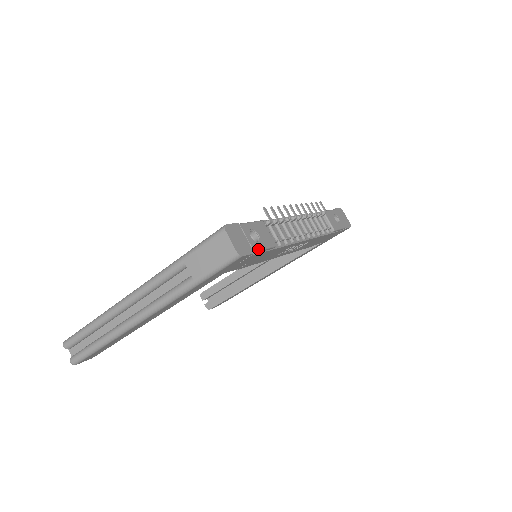
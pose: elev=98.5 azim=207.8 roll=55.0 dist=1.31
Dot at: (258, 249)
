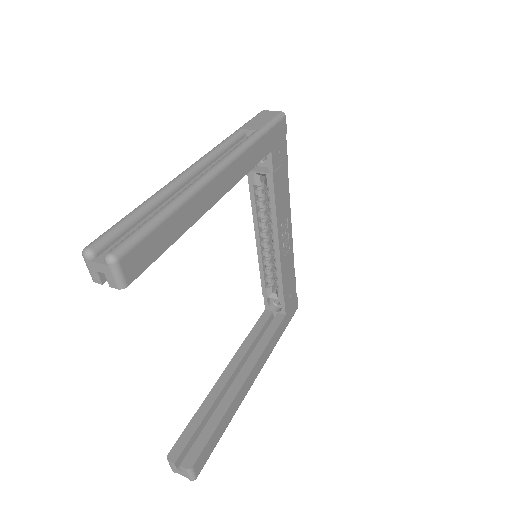
Dot at: (285, 140)
